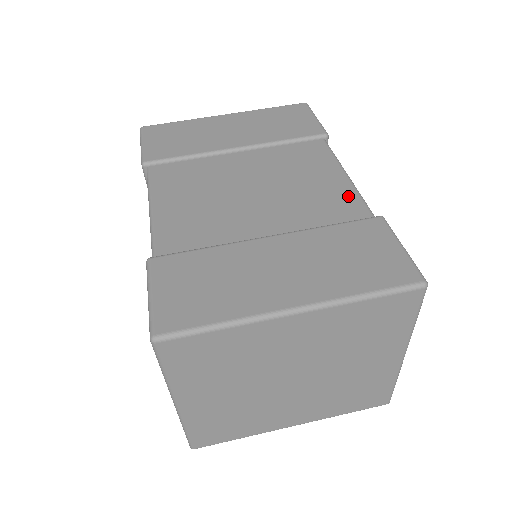
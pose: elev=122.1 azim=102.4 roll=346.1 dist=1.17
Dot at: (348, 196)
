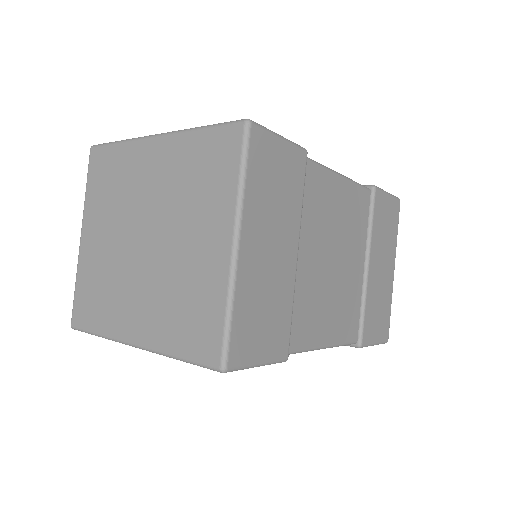
Dot at: occluded
